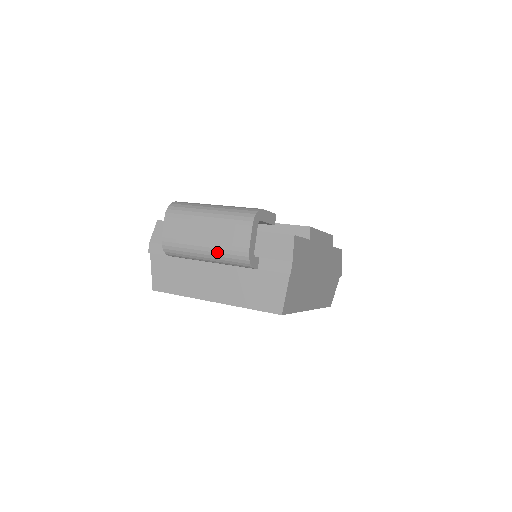
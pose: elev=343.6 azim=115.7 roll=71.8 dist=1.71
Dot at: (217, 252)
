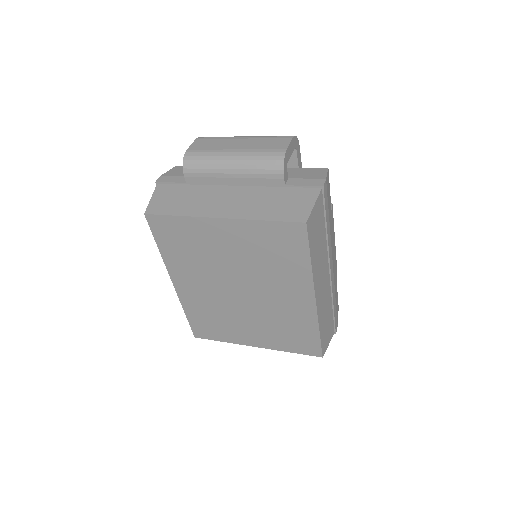
Dot at: (248, 155)
